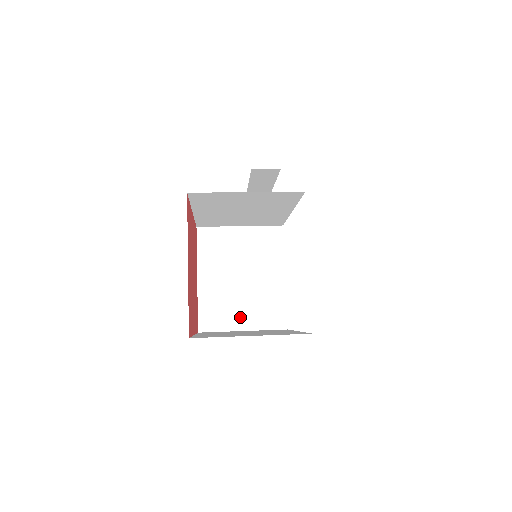
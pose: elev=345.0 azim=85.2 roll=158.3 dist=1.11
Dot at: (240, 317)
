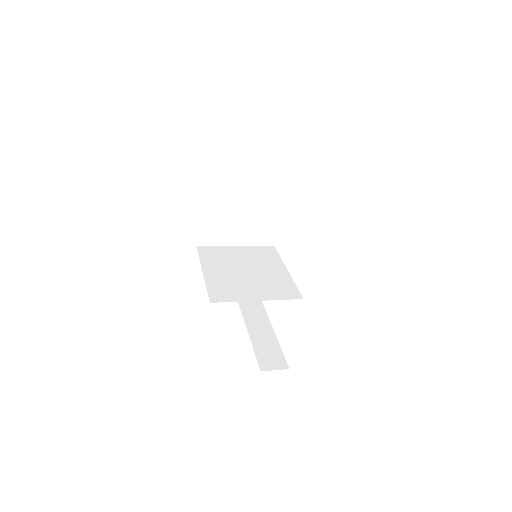
Dot at: (252, 292)
